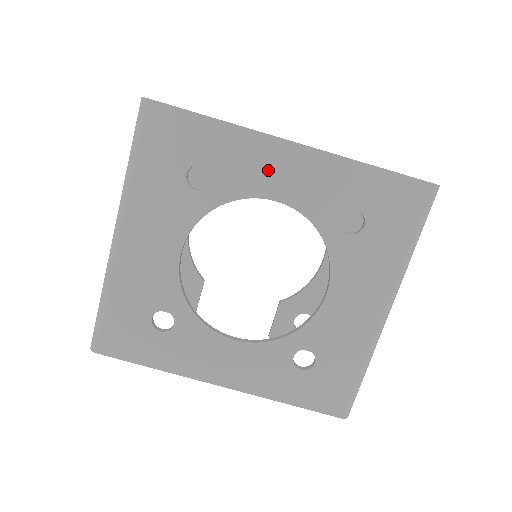
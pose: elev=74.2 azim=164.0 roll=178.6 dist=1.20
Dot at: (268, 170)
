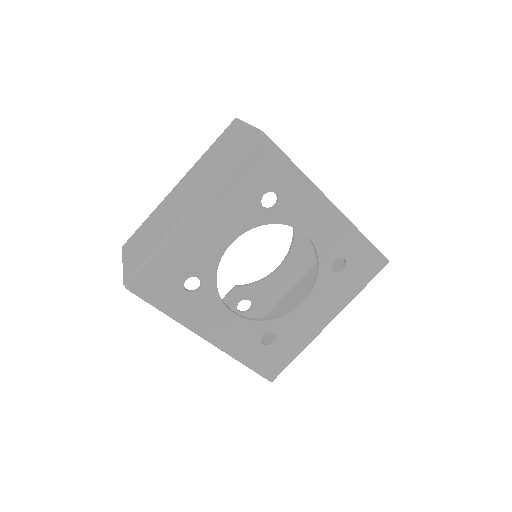
Dot at: (312, 215)
